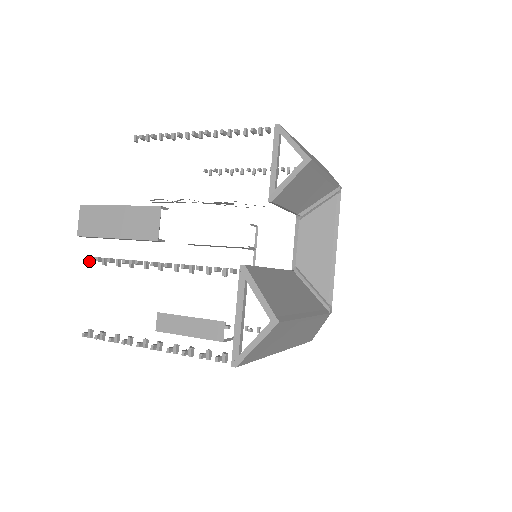
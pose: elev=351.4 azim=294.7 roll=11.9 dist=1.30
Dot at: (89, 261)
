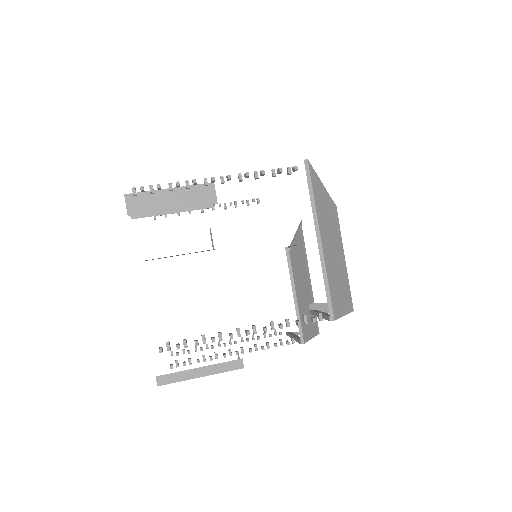
Dot at: (171, 368)
